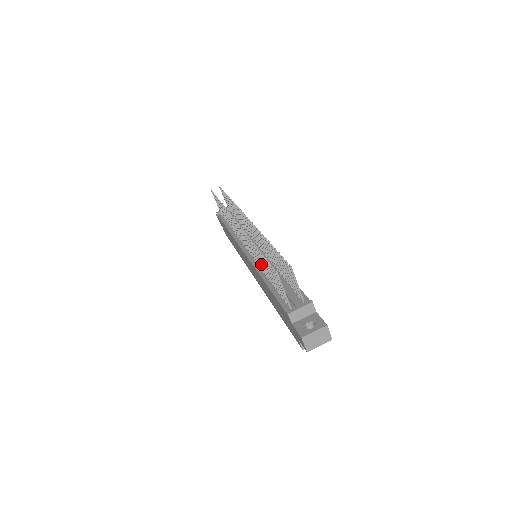
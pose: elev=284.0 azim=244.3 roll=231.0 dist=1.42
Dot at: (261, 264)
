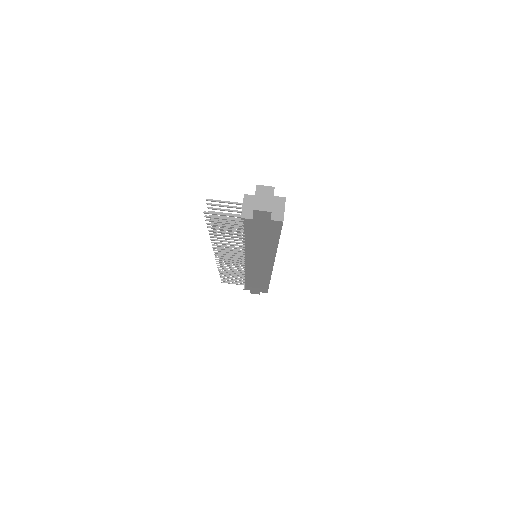
Dot at: occluded
